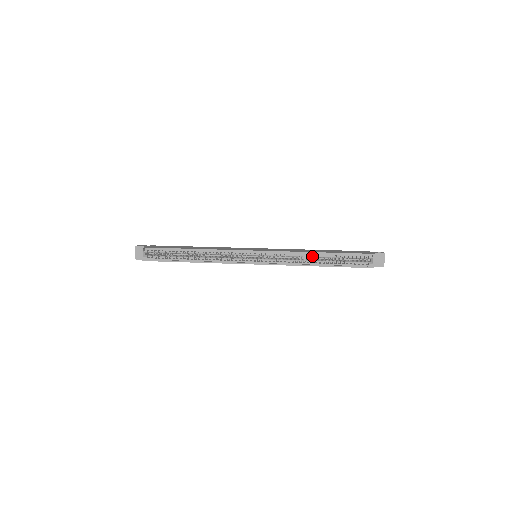
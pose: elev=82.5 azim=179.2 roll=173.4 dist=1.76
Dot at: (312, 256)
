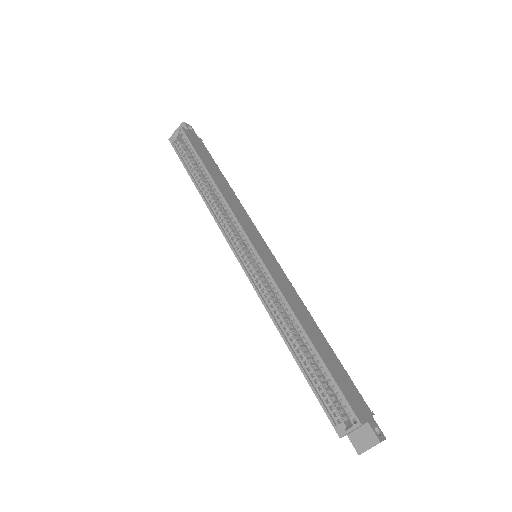
Dot at: (296, 327)
